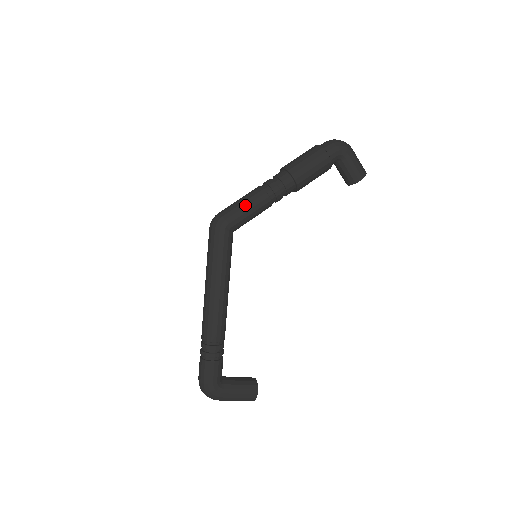
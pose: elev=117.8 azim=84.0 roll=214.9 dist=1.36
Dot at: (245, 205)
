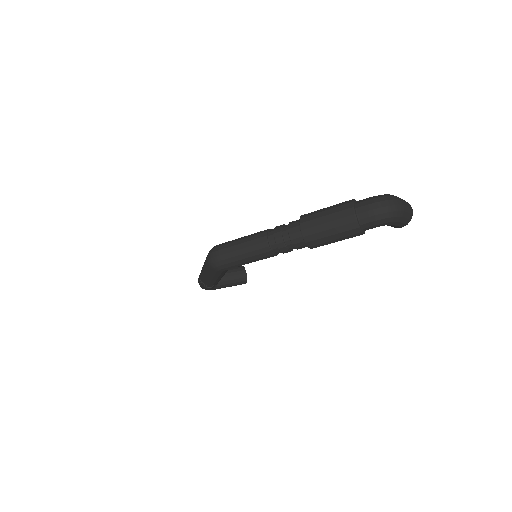
Dot at: (247, 261)
